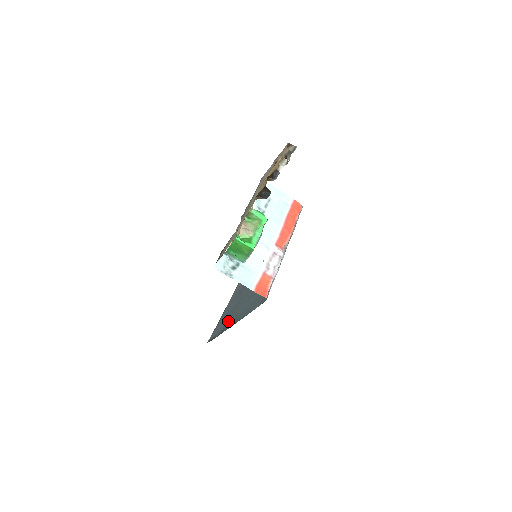
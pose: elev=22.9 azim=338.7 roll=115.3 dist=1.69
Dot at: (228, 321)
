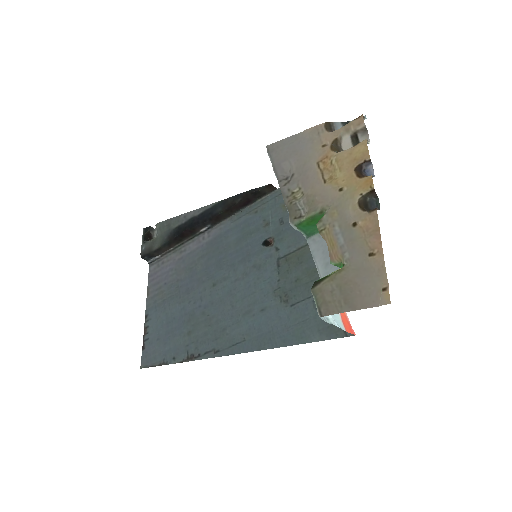
Dot at: (198, 341)
